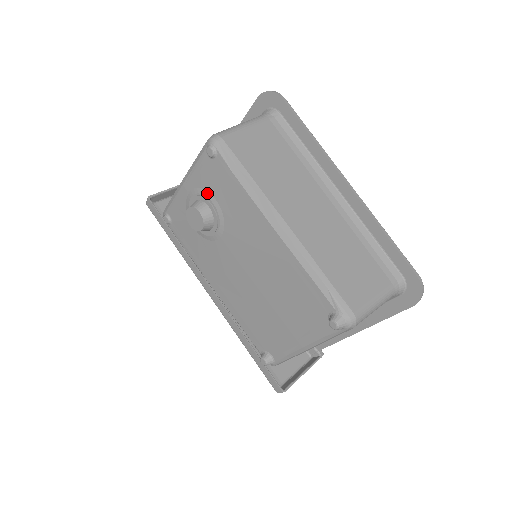
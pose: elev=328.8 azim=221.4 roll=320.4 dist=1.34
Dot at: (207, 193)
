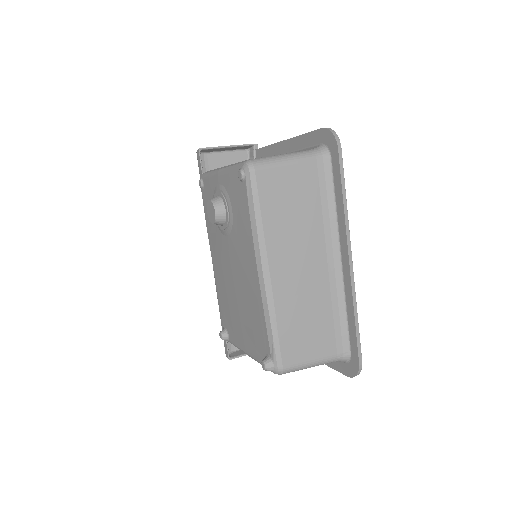
Dot at: (229, 199)
